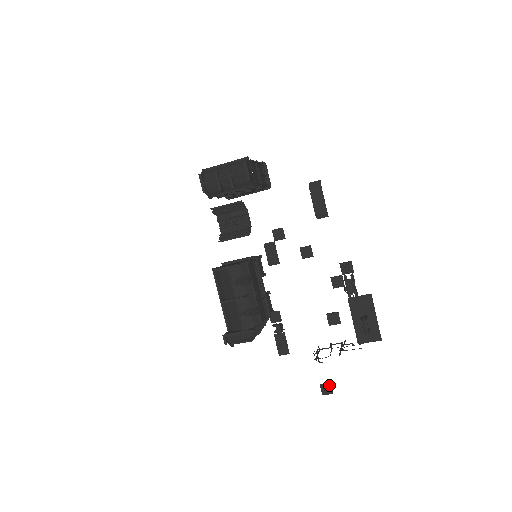
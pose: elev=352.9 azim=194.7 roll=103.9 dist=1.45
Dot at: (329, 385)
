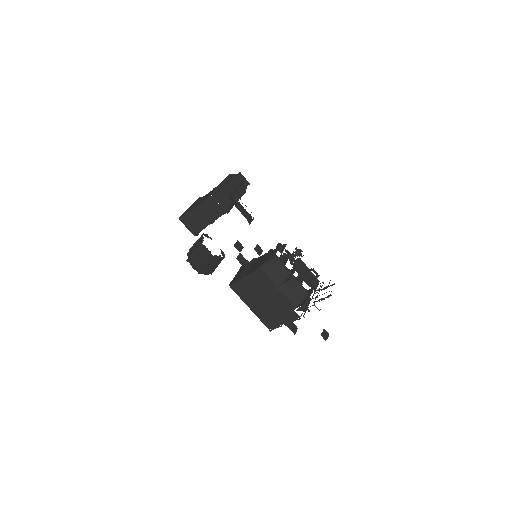
Dot at: (324, 330)
